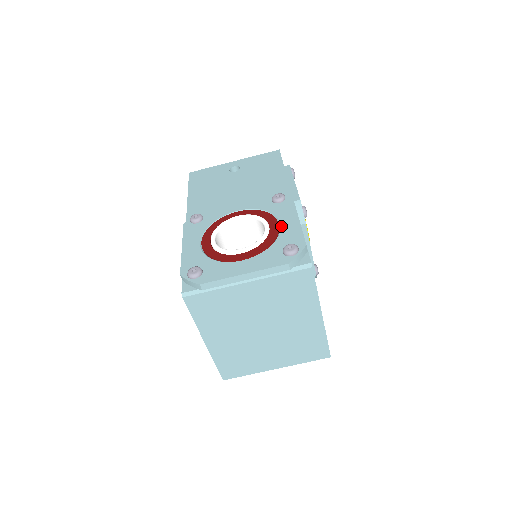
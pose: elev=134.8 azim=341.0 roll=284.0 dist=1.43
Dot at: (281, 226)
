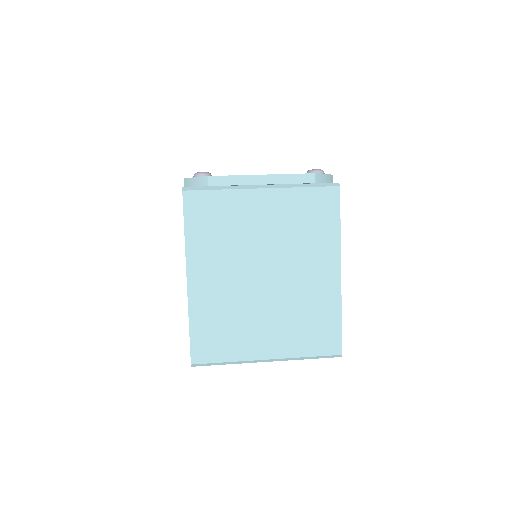
Dot at: occluded
